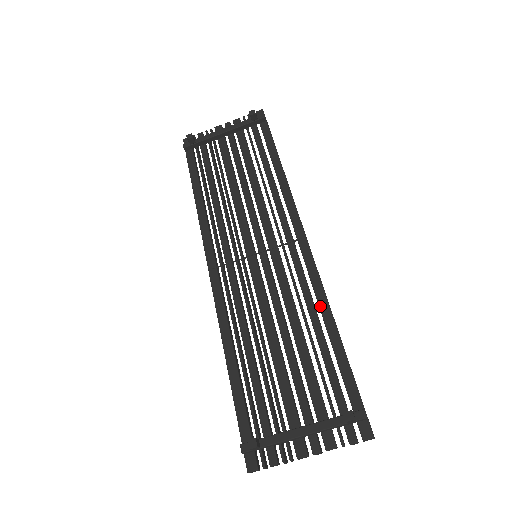
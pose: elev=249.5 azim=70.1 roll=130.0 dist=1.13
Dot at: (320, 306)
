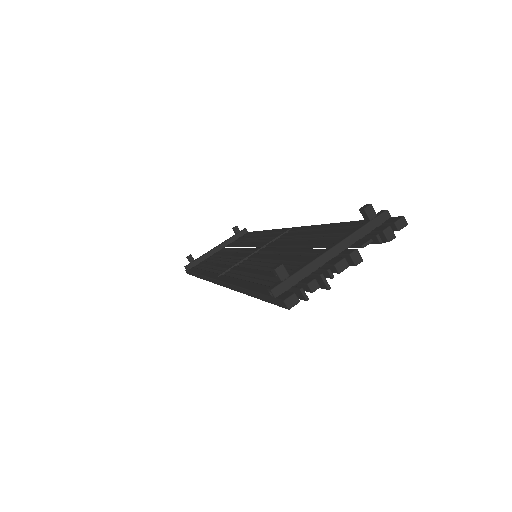
Dot at: (318, 228)
